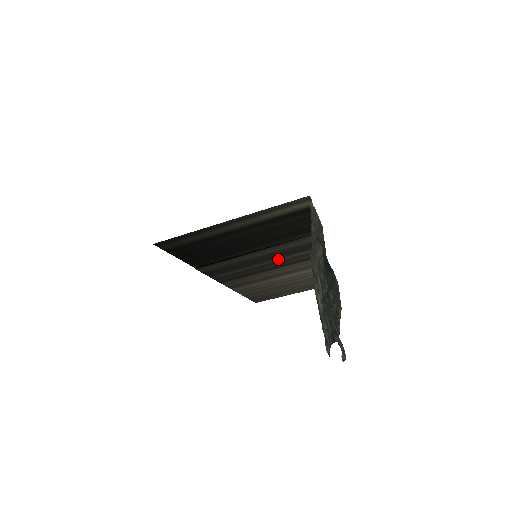
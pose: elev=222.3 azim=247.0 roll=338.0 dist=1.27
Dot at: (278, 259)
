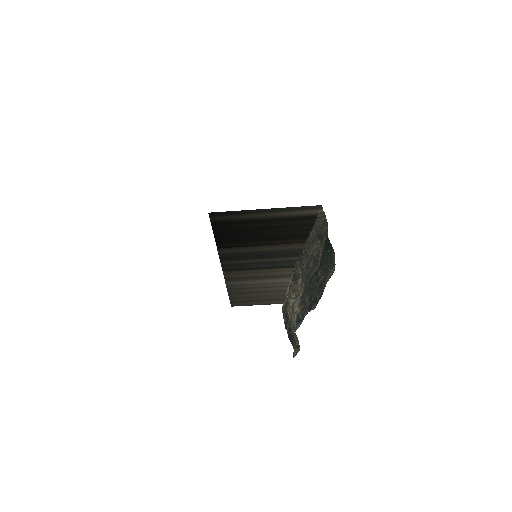
Dot at: (274, 259)
